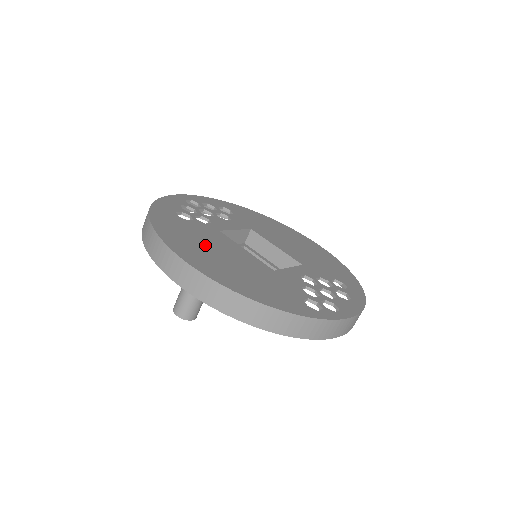
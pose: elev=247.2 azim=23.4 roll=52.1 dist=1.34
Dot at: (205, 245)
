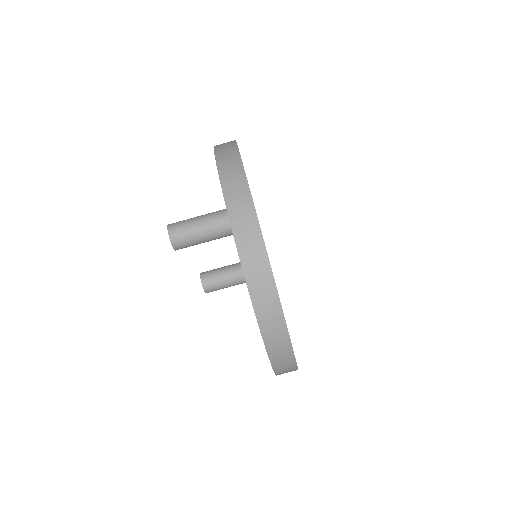
Dot at: occluded
